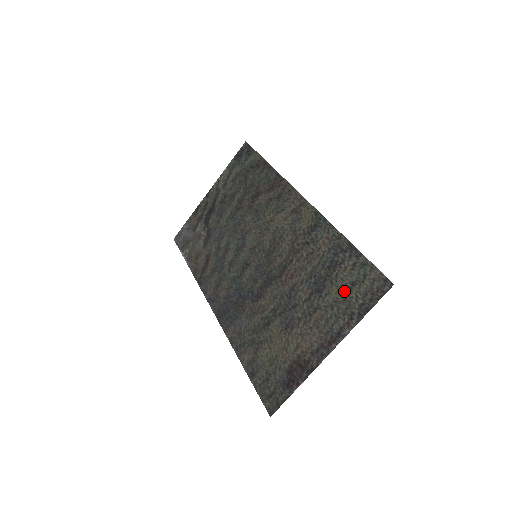
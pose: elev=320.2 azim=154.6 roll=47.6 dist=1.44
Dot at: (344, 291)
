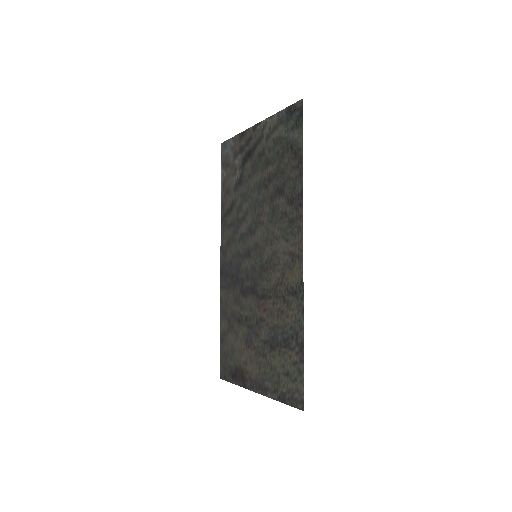
Dot at: (281, 370)
